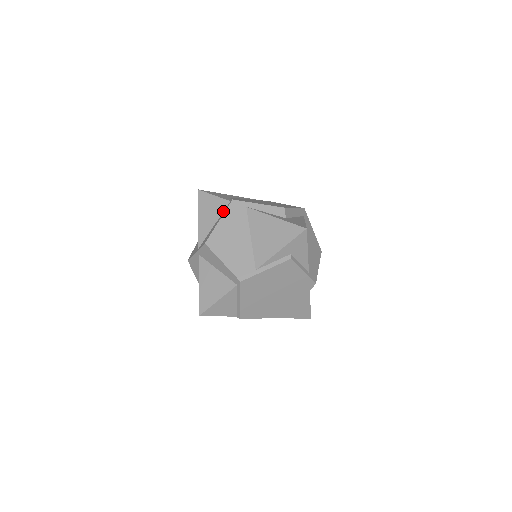
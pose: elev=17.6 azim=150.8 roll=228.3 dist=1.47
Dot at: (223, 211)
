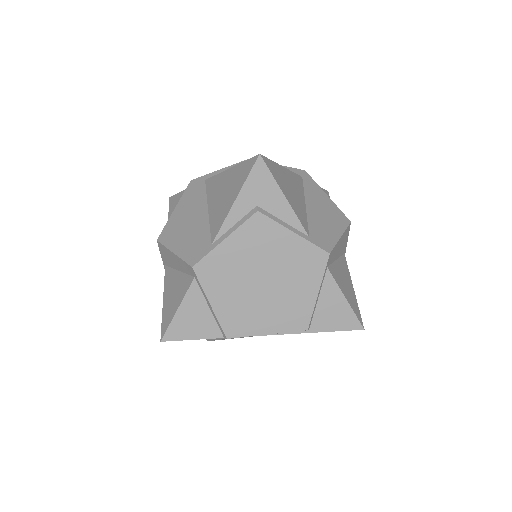
Dot at: occluded
